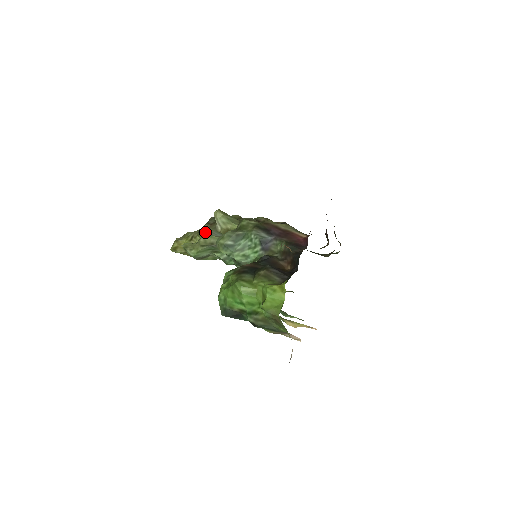
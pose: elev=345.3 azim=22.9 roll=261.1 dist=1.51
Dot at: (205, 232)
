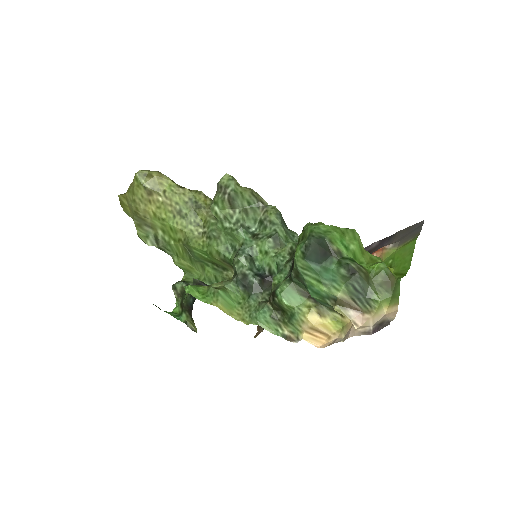
Dot at: occluded
